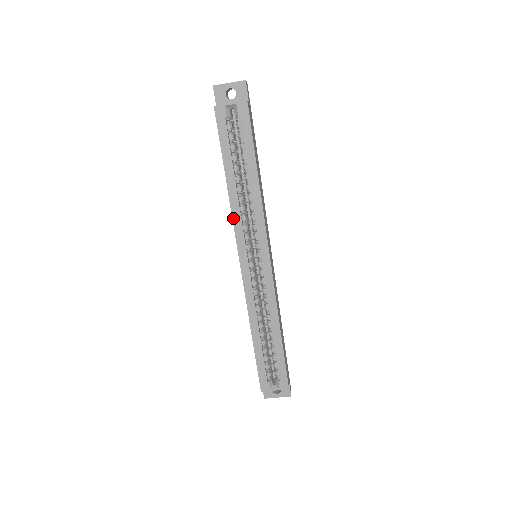
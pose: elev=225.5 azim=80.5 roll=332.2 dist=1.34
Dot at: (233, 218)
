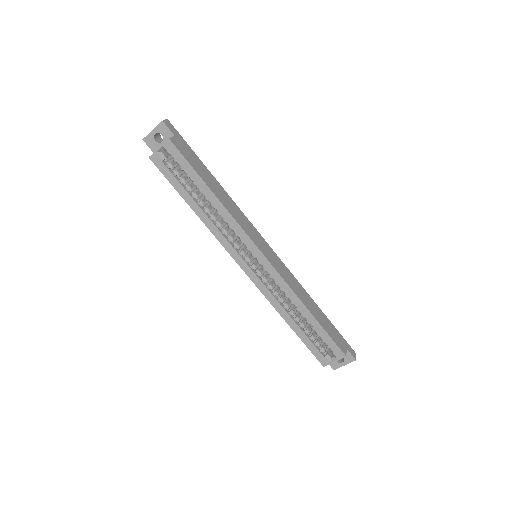
Dot at: (215, 237)
